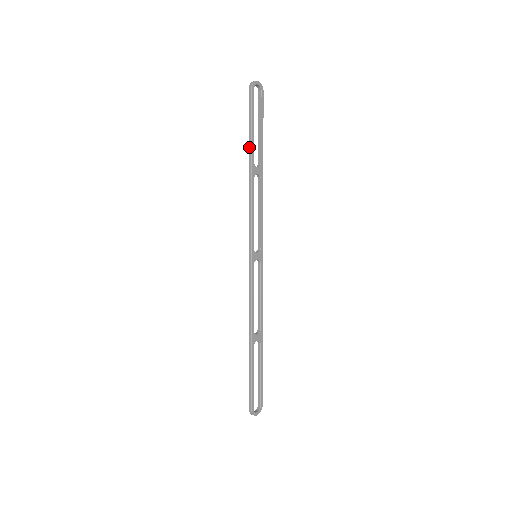
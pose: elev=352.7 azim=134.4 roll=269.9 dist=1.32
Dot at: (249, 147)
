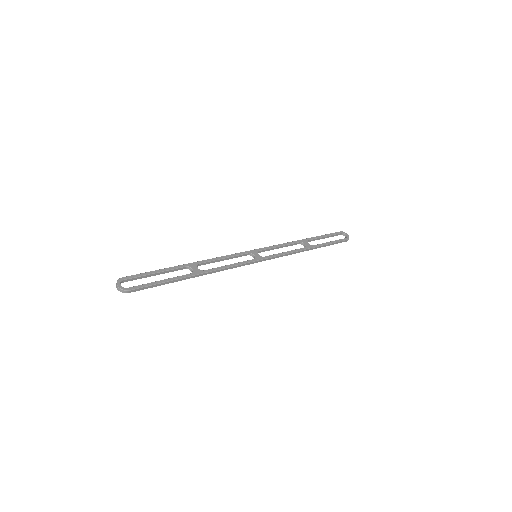
Dot at: (313, 238)
